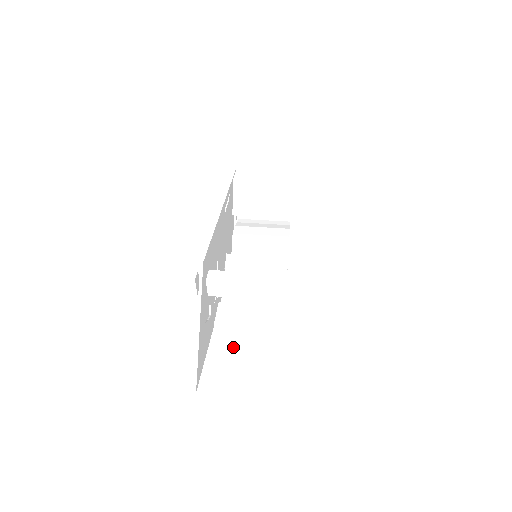
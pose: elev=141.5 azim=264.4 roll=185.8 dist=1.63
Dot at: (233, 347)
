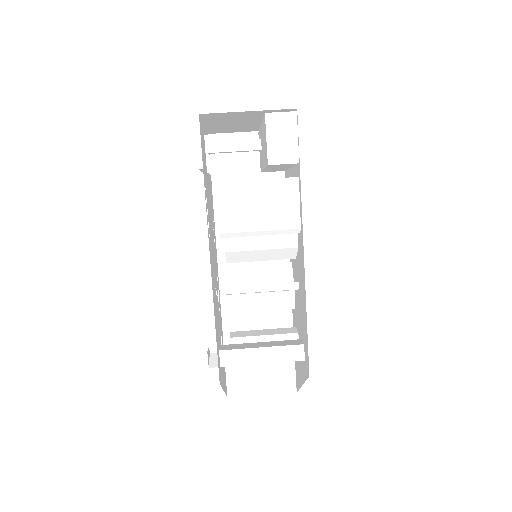
Dot at: occluded
